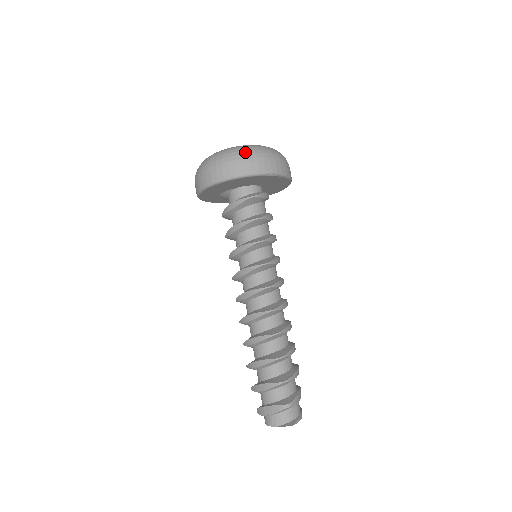
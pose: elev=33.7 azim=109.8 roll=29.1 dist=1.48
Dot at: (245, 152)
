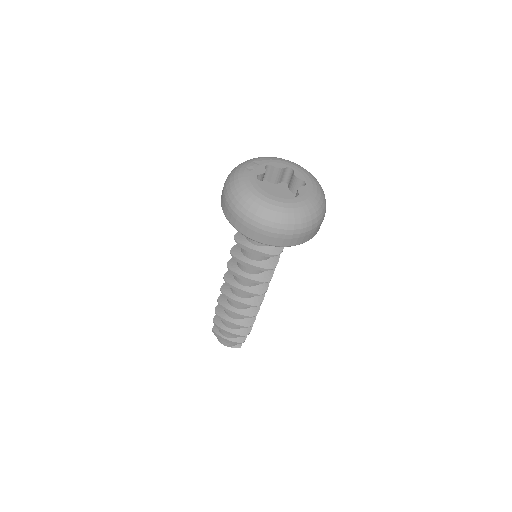
Dot at: (304, 226)
